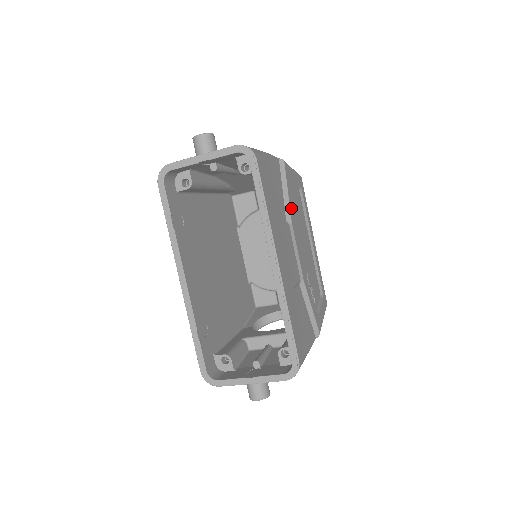
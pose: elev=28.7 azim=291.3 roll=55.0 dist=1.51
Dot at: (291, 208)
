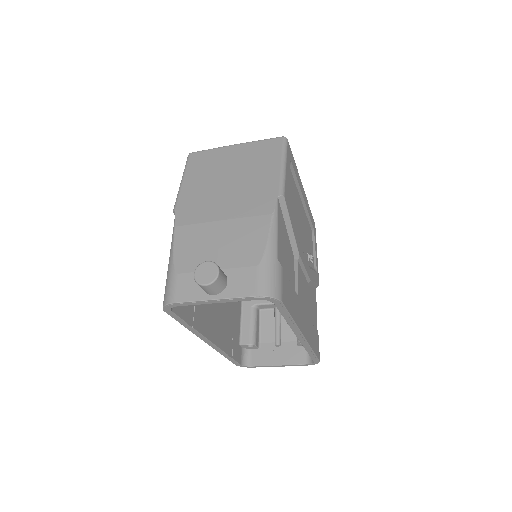
Dot at: (296, 237)
